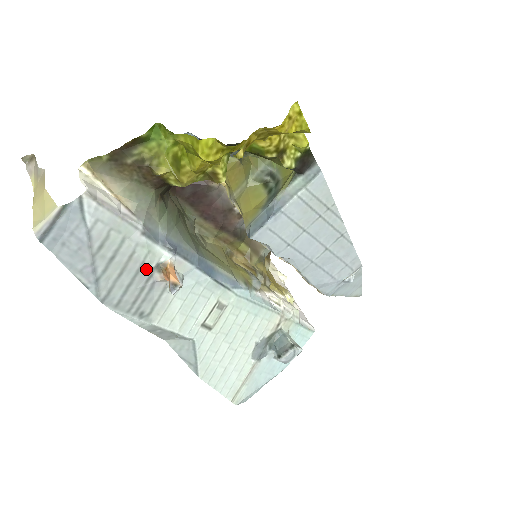
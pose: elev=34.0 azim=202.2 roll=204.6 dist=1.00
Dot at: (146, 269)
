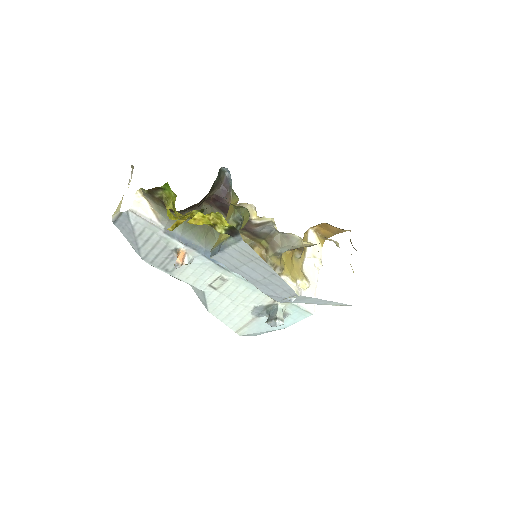
Dot at: (168, 249)
